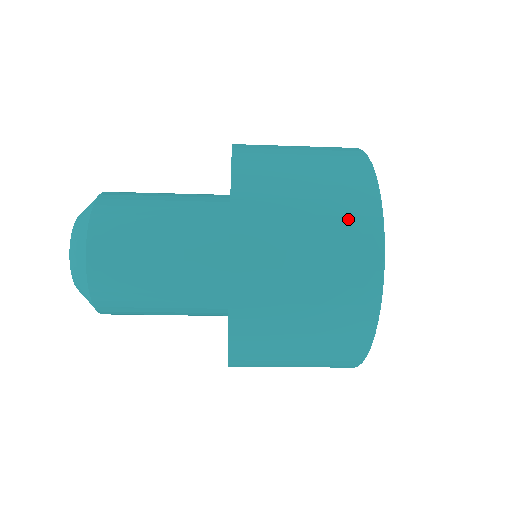
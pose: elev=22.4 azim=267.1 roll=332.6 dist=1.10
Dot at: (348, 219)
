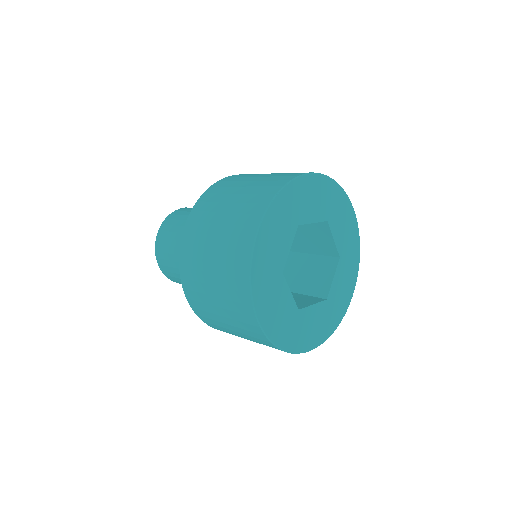
Dot at: (248, 332)
